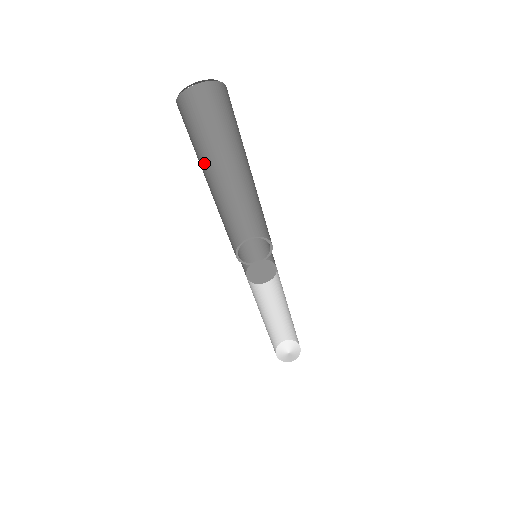
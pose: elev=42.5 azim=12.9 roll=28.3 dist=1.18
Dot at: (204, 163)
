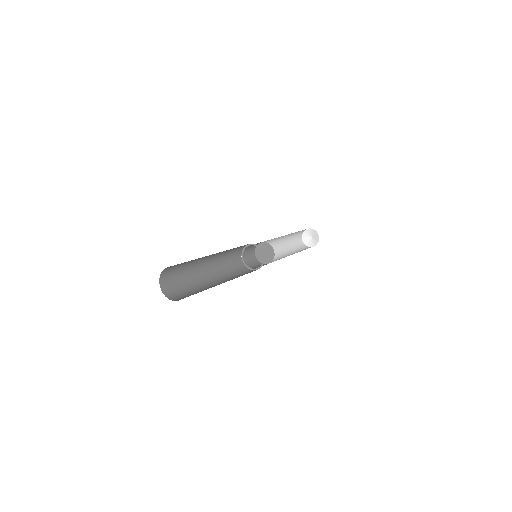
Dot at: (196, 279)
